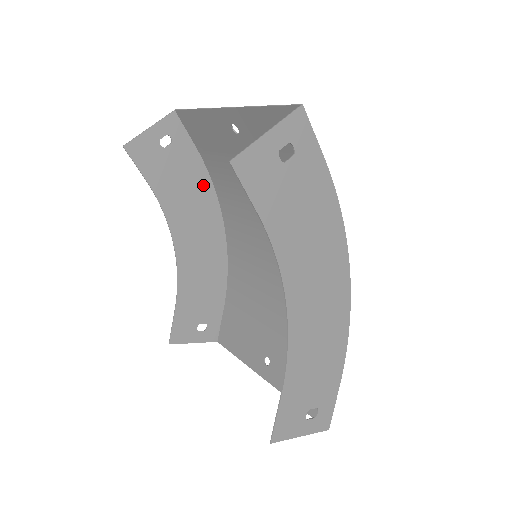
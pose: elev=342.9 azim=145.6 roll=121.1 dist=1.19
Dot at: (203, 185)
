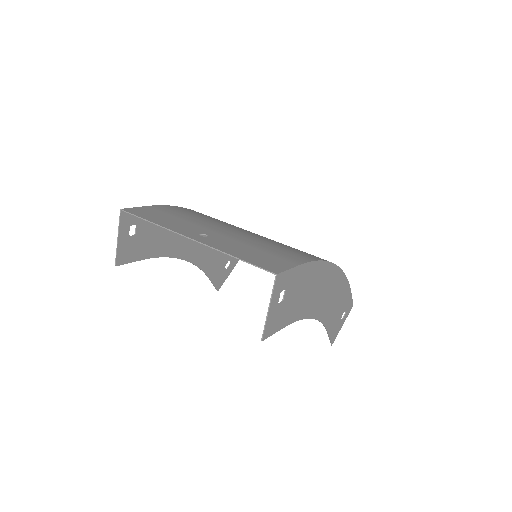
Dot at: occluded
